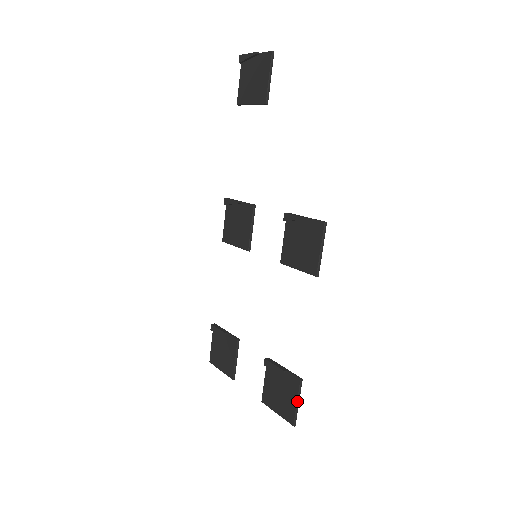
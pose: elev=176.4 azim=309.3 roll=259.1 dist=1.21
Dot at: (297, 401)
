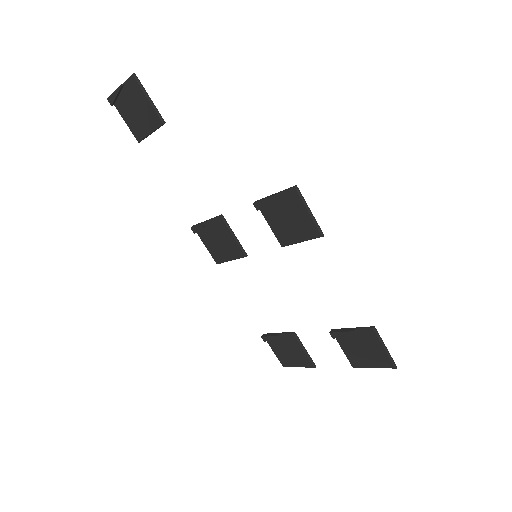
Dot at: (383, 347)
